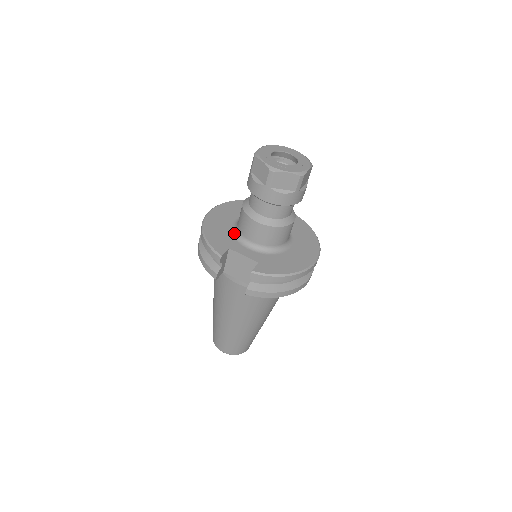
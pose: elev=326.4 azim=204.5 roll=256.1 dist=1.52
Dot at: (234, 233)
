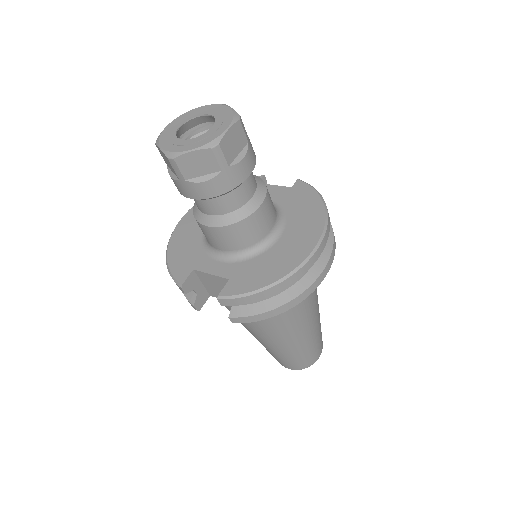
Dot at: (204, 243)
